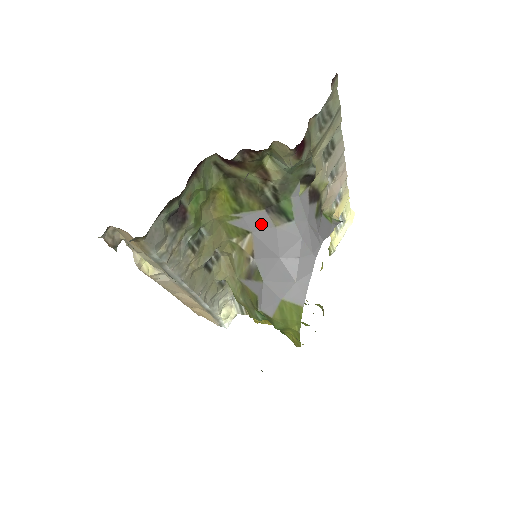
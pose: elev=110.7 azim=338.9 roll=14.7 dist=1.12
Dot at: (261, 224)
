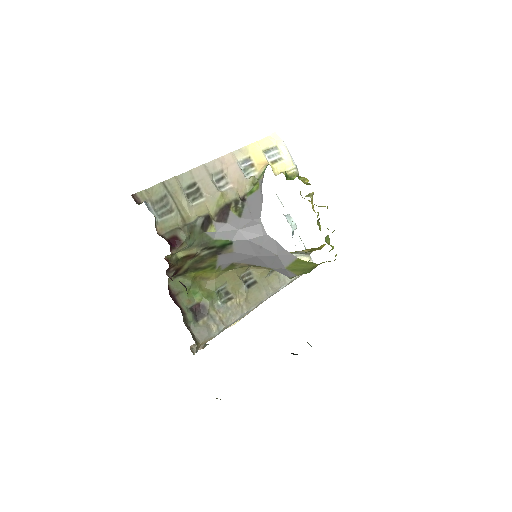
Dot at: (228, 258)
